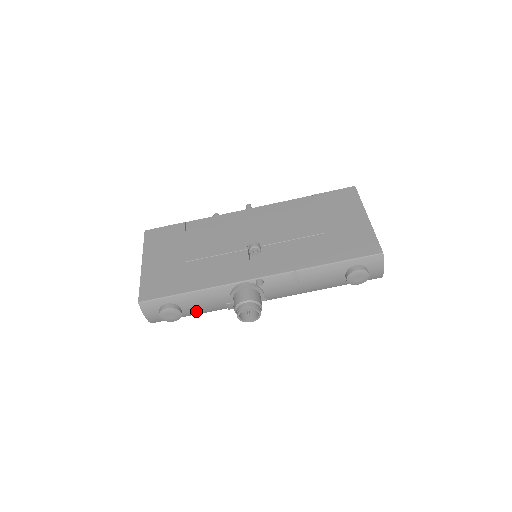
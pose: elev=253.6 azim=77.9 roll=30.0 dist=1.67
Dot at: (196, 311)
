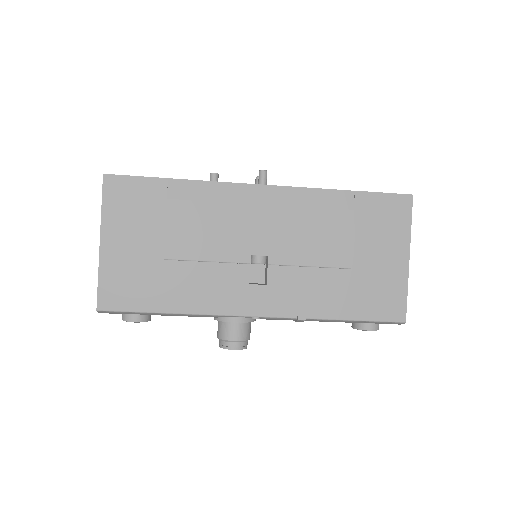
Dot at: occluded
